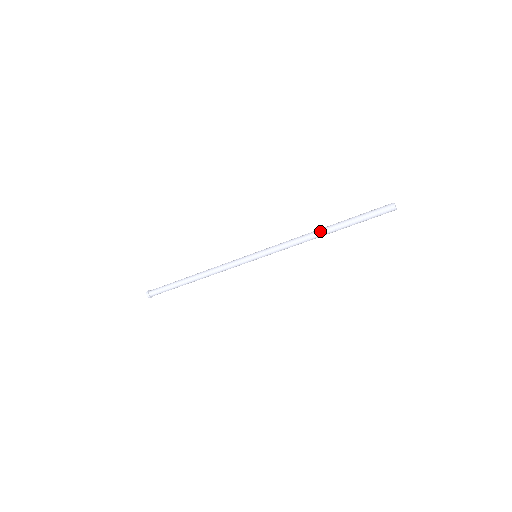
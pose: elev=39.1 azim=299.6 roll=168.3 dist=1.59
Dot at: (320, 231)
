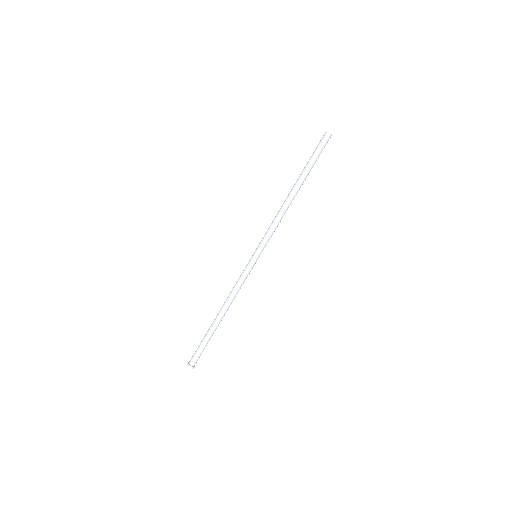
Dot at: (291, 195)
